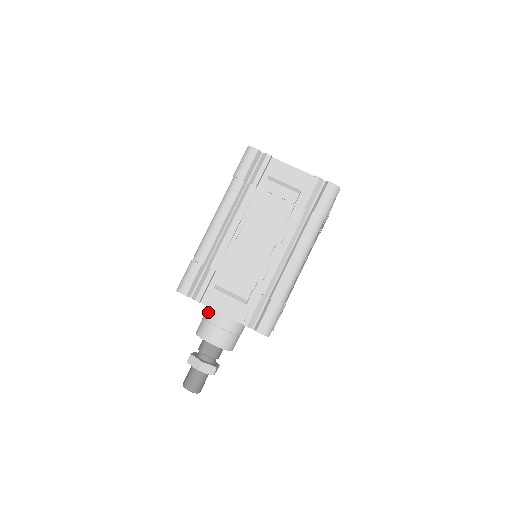
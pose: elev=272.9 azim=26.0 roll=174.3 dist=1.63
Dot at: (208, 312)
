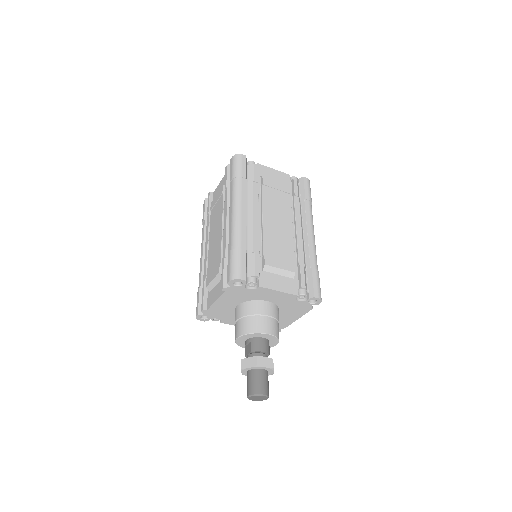
Dot at: occluded
